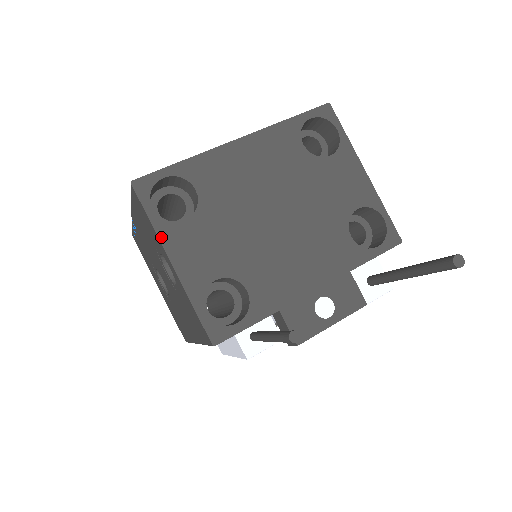
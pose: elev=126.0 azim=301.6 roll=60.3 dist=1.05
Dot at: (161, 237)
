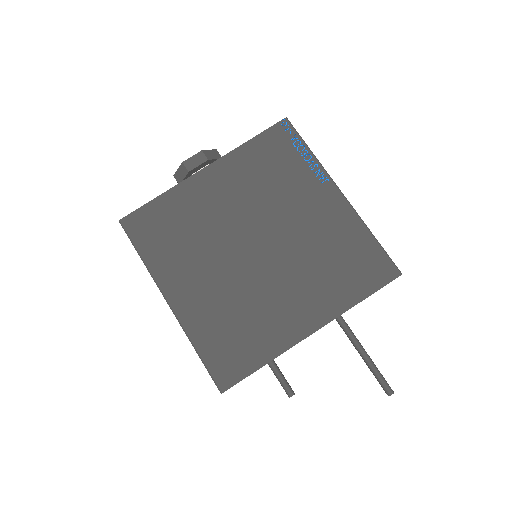
Dot at: occluded
